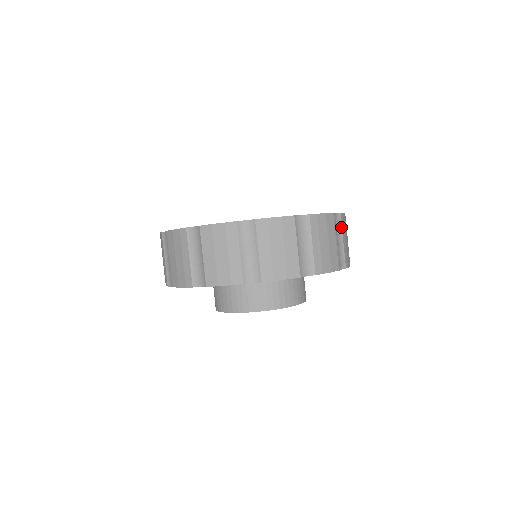
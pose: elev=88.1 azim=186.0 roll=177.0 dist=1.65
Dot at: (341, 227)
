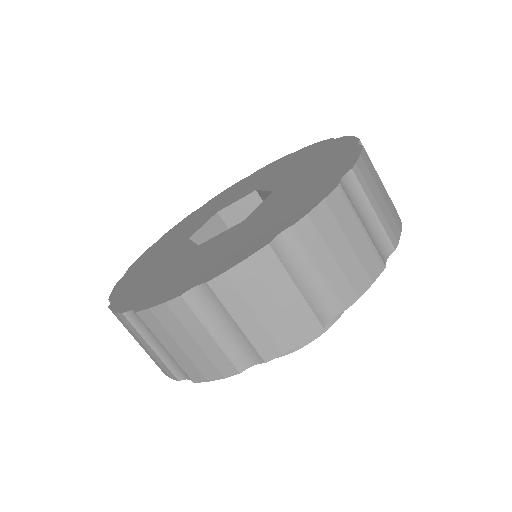
Dot at: (362, 191)
